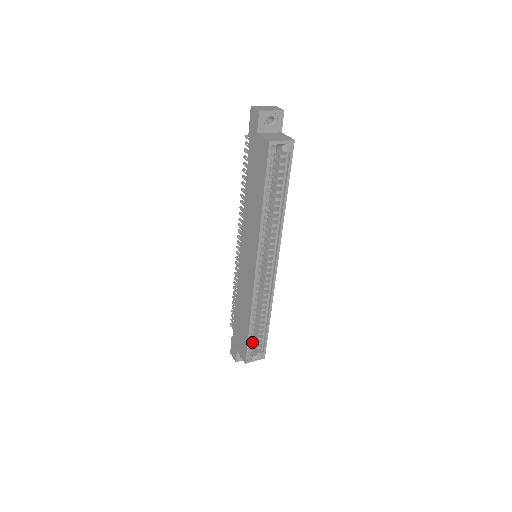
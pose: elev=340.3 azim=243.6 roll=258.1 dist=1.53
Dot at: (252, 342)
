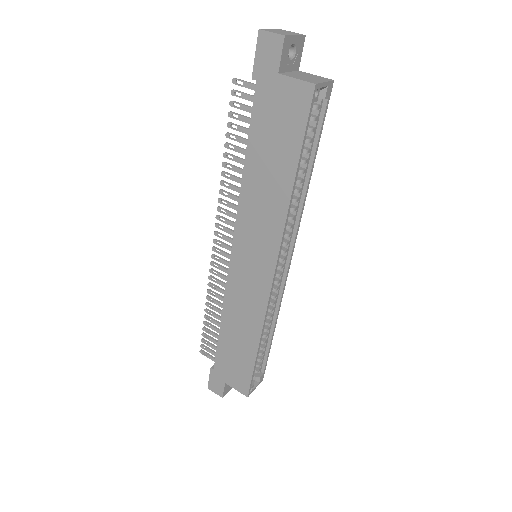
Dot at: occluded
